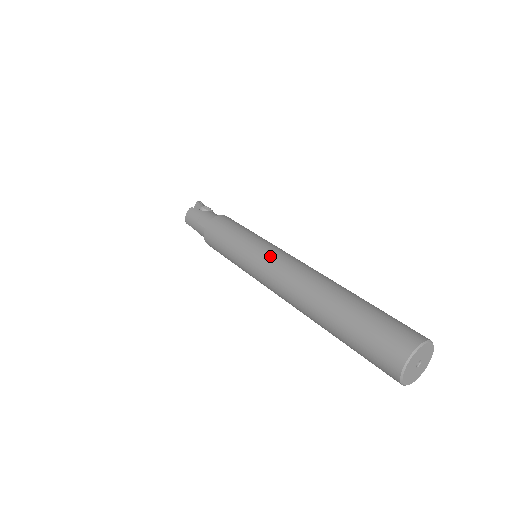
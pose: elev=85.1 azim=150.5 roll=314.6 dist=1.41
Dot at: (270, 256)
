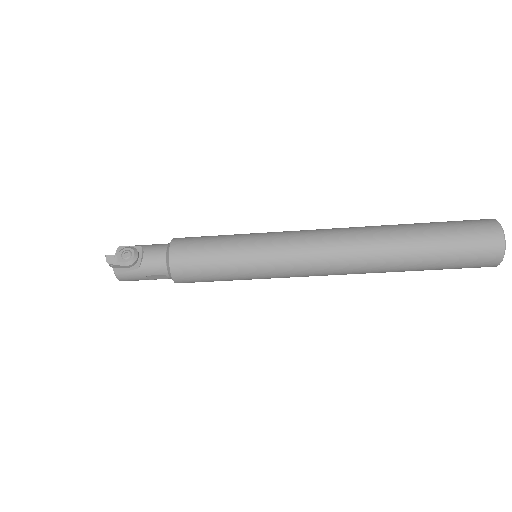
Dot at: (295, 268)
